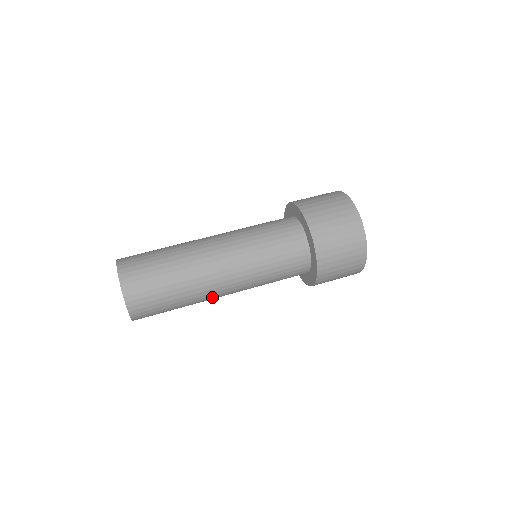
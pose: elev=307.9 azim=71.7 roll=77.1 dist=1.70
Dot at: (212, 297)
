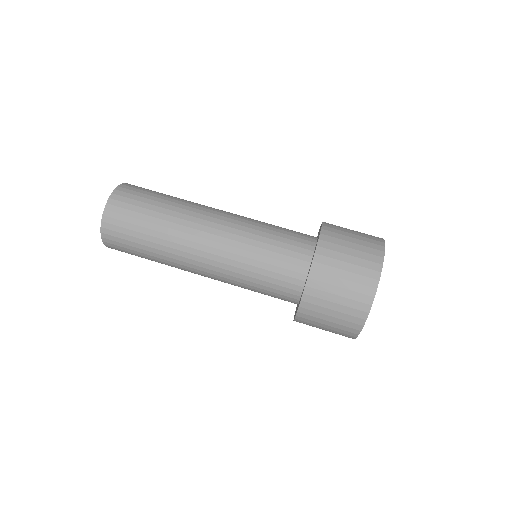
Dot at: occluded
